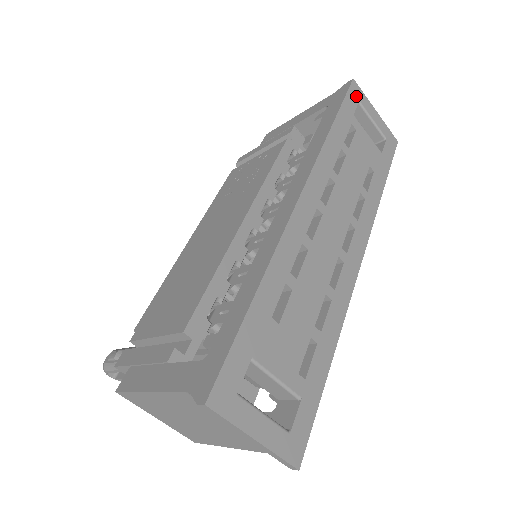
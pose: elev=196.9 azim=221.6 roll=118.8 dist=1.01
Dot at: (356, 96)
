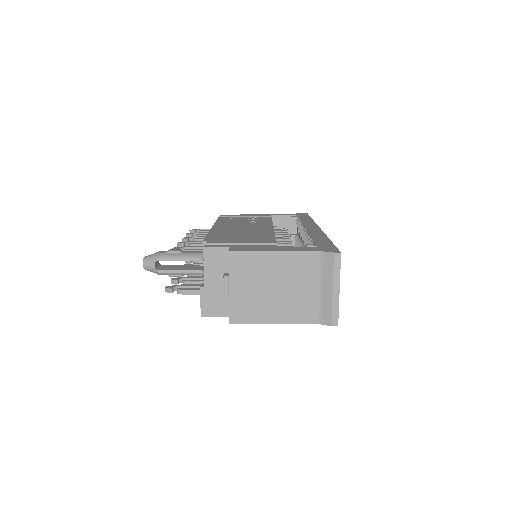
Dot at: occluded
